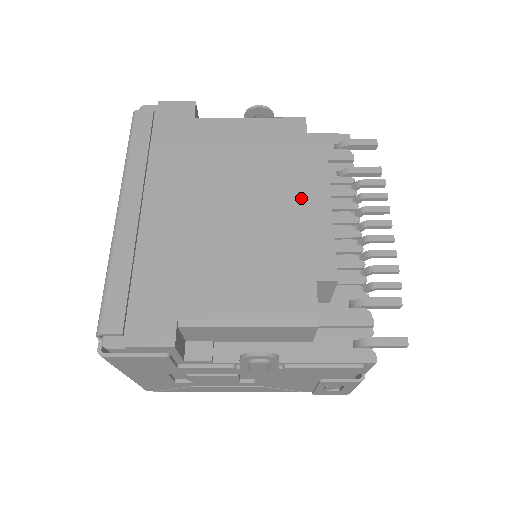
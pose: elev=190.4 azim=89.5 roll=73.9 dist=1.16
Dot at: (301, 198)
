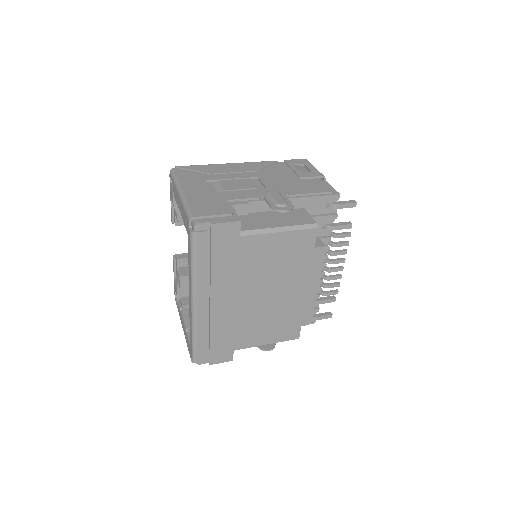
Dot at: (303, 284)
